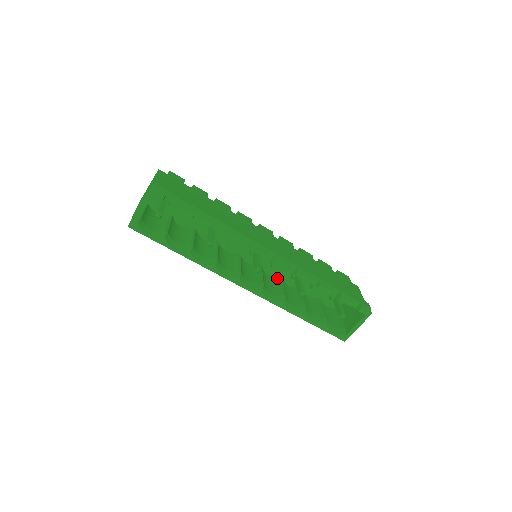
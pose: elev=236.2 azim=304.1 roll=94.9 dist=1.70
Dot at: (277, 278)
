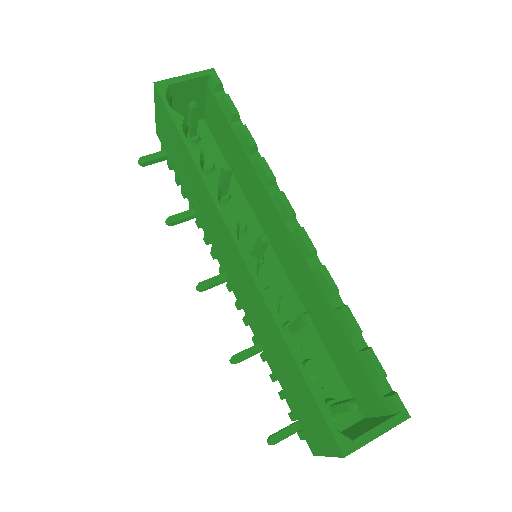
Dot at: occluded
